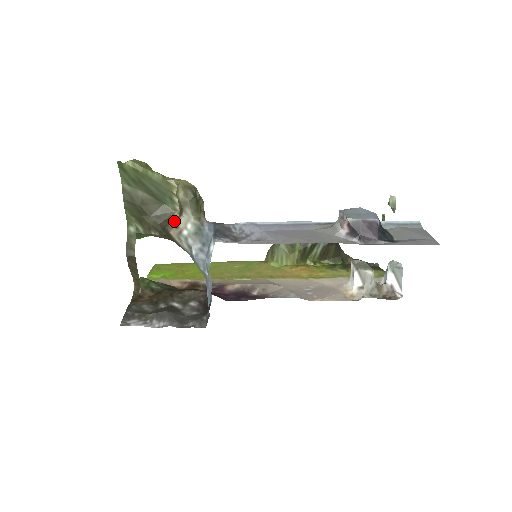
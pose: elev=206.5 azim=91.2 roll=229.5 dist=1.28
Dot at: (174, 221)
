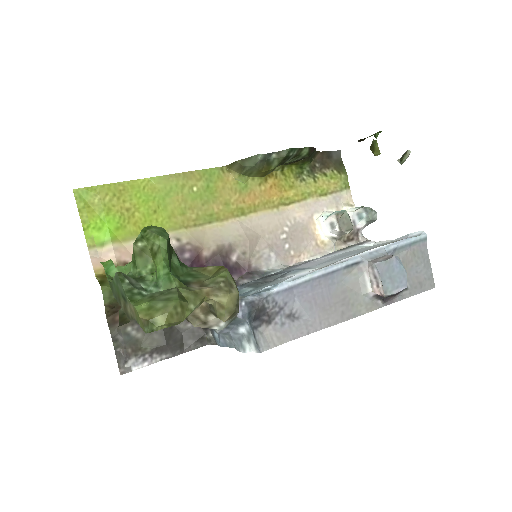
Dot at: (198, 313)
